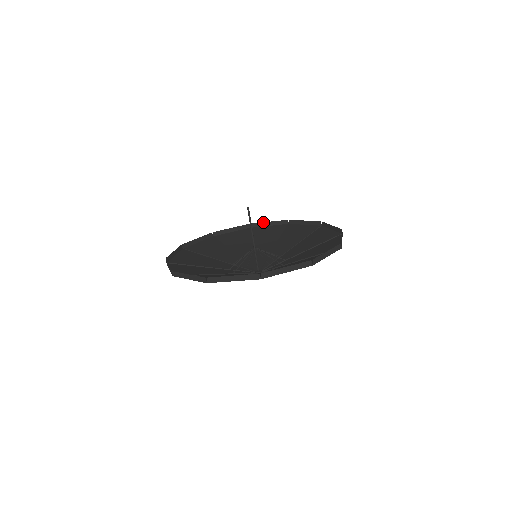
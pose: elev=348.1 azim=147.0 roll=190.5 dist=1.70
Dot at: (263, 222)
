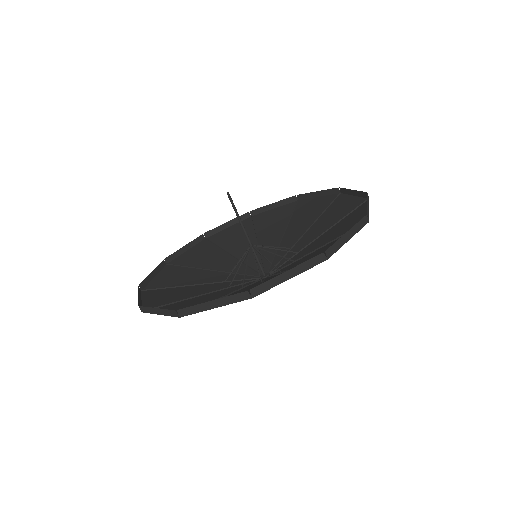
Dot at: (310, 192)
